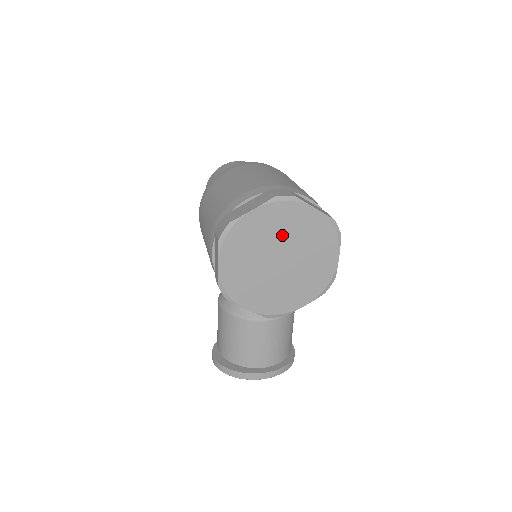
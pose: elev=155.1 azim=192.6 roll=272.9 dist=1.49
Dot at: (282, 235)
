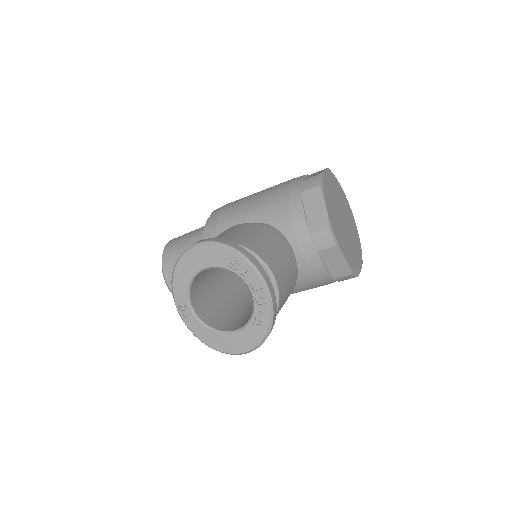
Dot at: (347, 215)
